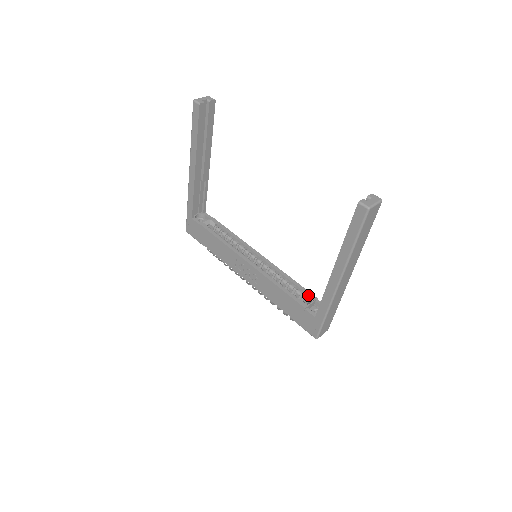
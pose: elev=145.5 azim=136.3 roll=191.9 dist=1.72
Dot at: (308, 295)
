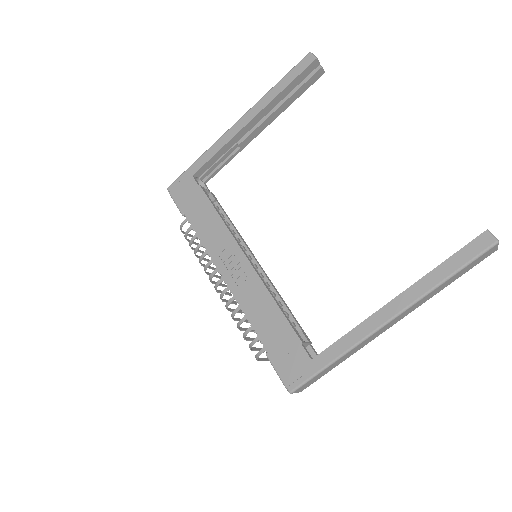
Dot at: (303, 333)
